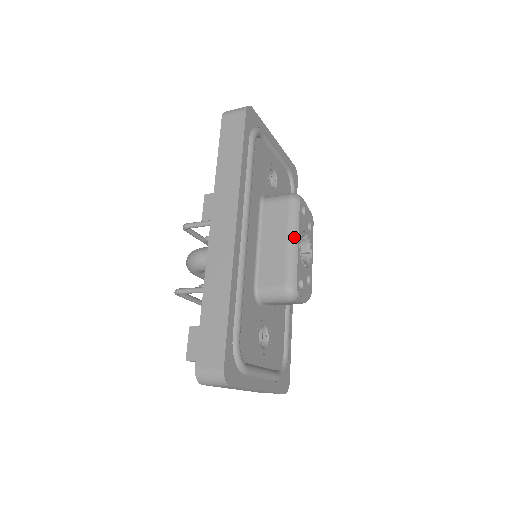
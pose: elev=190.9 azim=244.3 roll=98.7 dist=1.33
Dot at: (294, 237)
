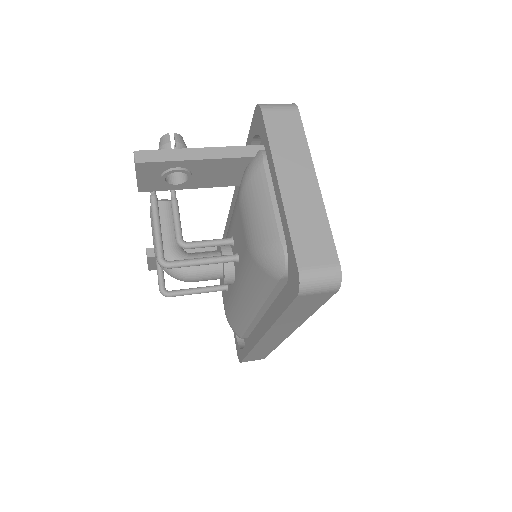
Dot at: occluded
